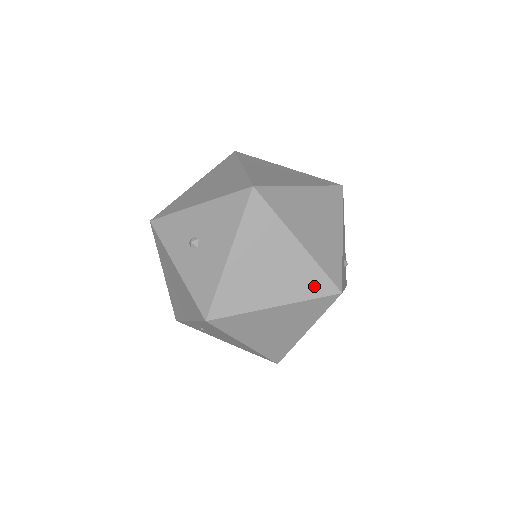
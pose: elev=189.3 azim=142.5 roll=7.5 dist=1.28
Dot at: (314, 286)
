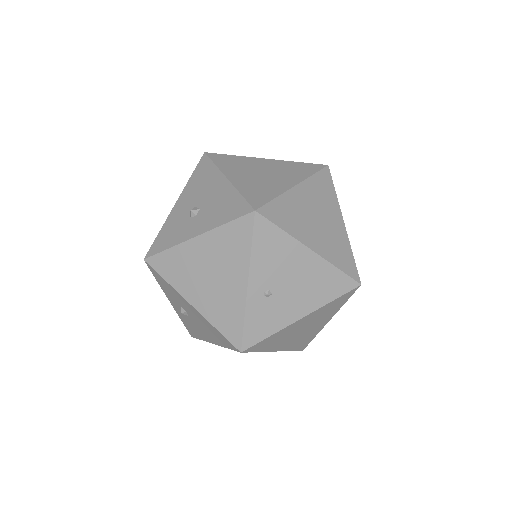
Dot at: (306, 169)
